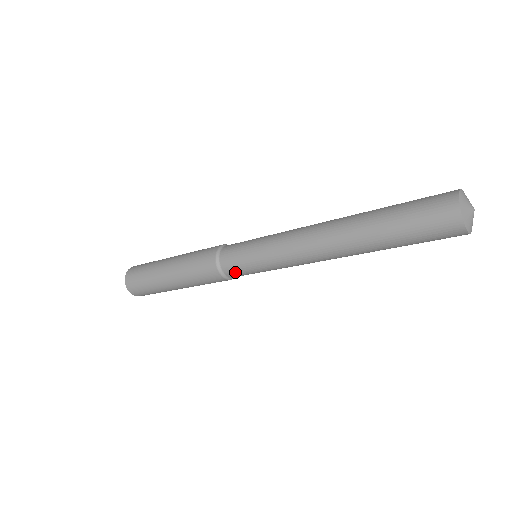
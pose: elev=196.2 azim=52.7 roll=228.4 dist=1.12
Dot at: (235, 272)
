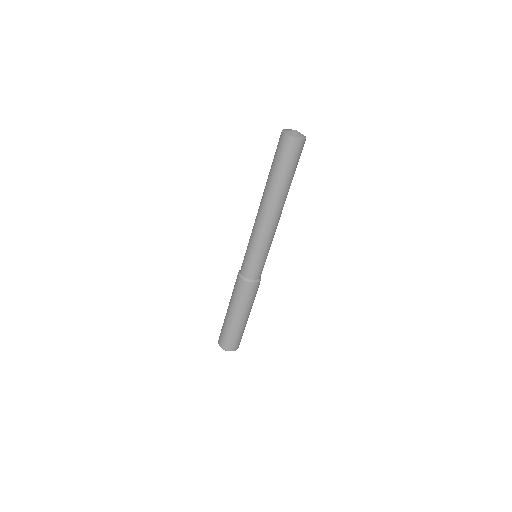
Dot at: (246, 270)
